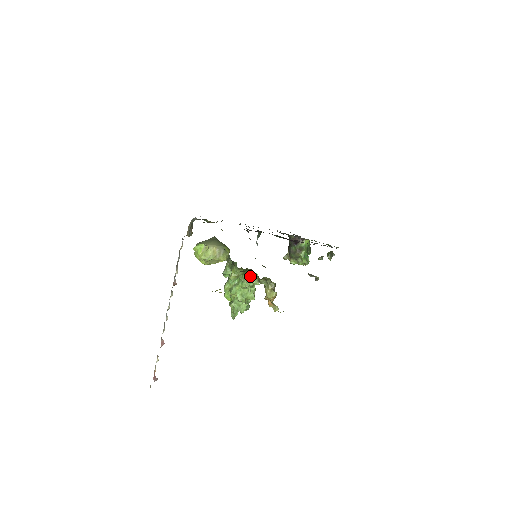
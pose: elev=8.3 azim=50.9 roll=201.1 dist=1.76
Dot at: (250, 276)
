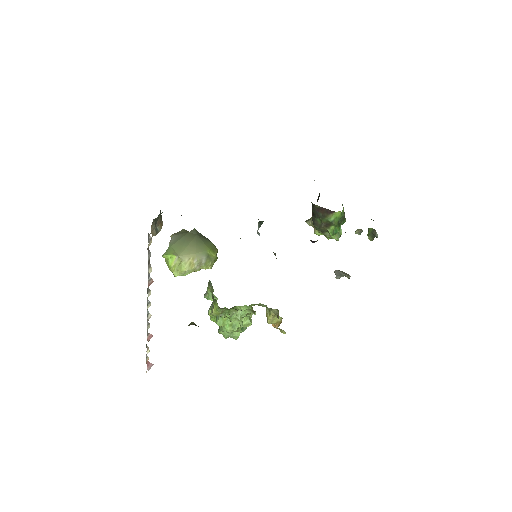
Dot at: (240, 308)
